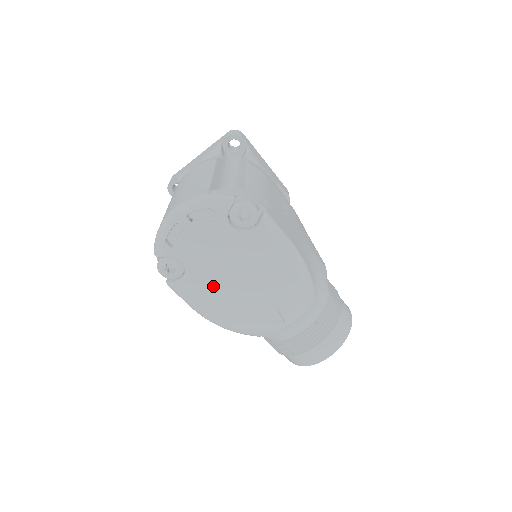
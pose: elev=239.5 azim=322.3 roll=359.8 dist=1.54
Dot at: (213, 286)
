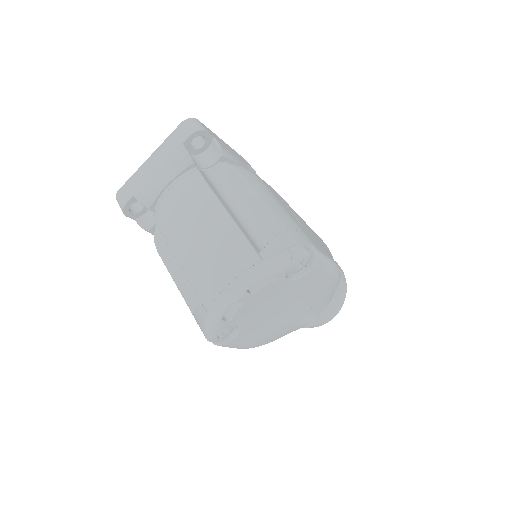
Dot at: (263, 327)
